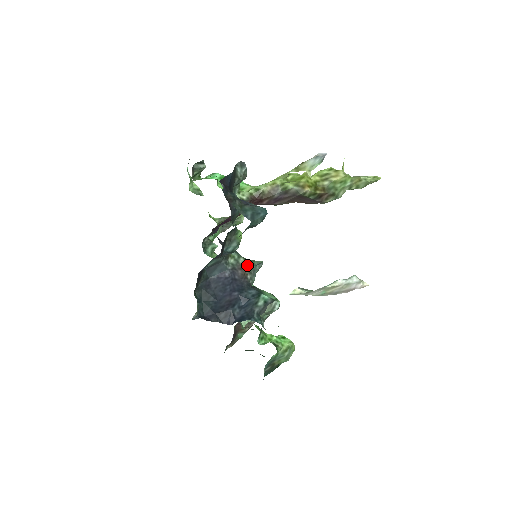
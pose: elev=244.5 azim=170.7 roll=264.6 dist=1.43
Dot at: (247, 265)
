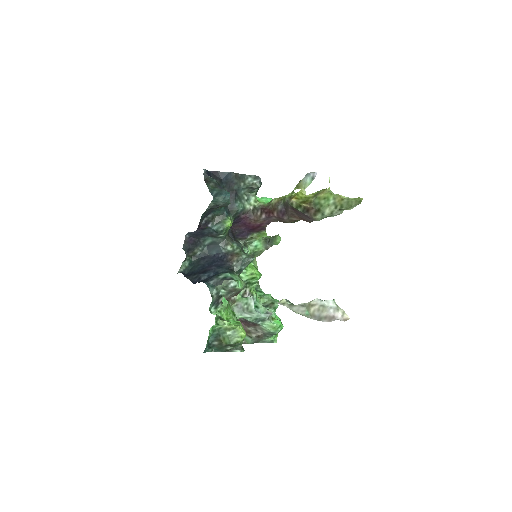
Dot at: (238, 255)
